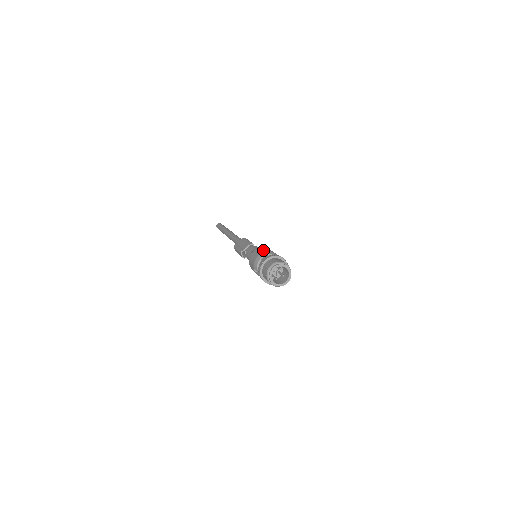
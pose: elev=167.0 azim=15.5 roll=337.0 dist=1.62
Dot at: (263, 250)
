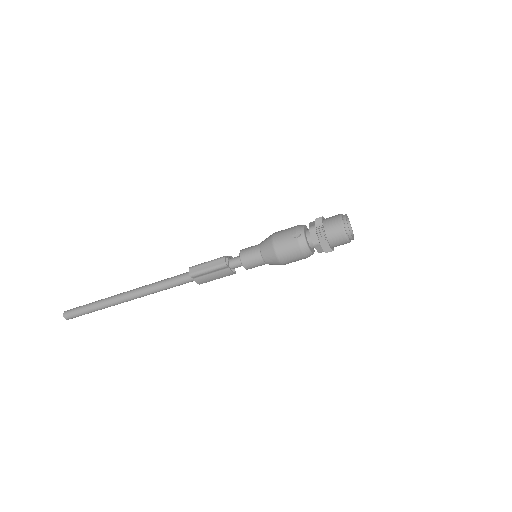
Dot at: occluded
